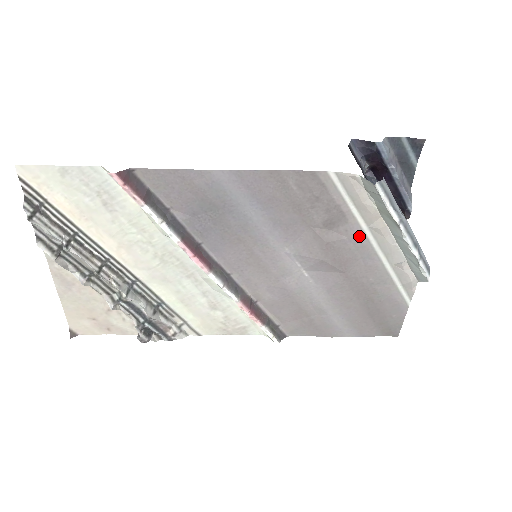
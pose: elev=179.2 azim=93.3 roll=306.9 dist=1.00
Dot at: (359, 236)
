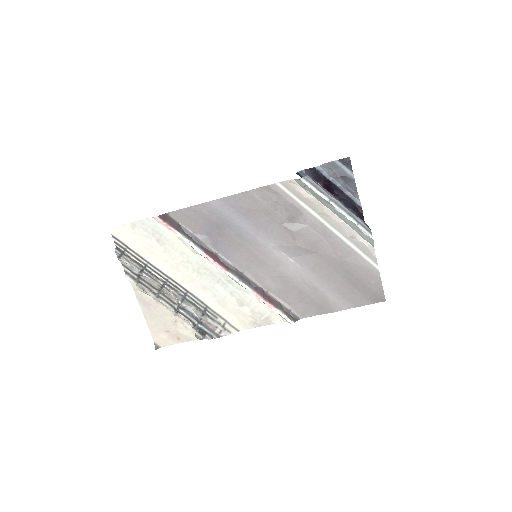
Dot at: (315, 222)
